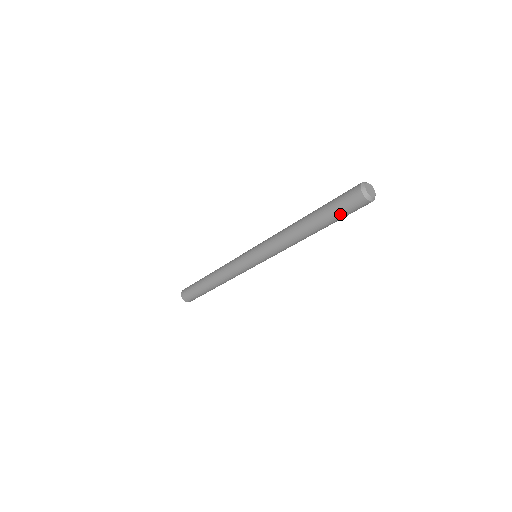
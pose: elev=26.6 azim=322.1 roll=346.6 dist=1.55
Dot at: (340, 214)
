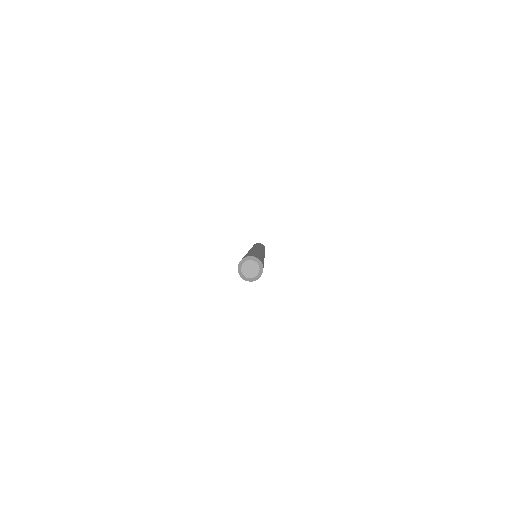
Dot at: occluded
